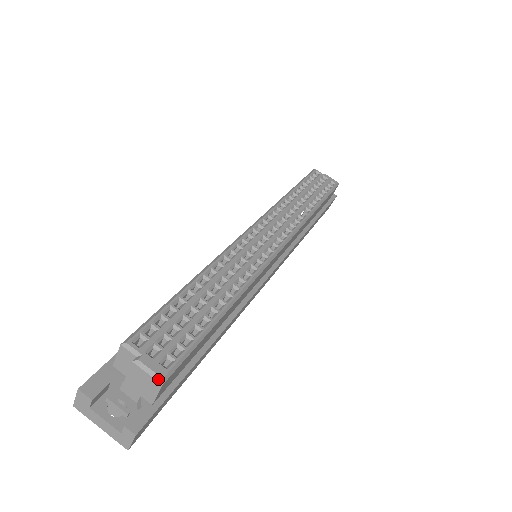
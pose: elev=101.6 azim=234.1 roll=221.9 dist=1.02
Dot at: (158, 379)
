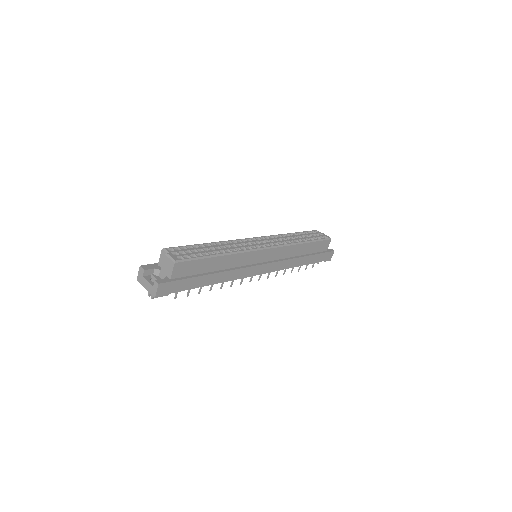
Dot at: (173, 261)
